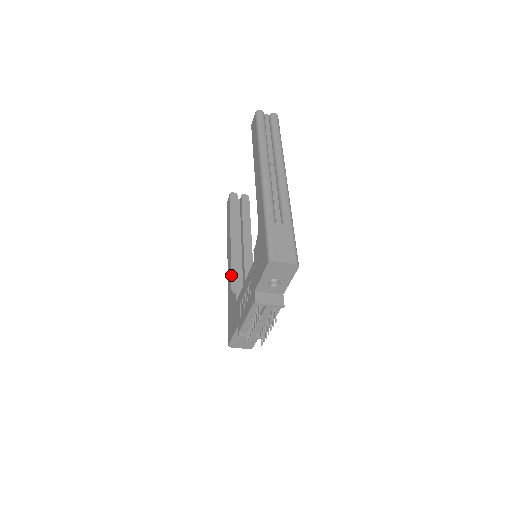
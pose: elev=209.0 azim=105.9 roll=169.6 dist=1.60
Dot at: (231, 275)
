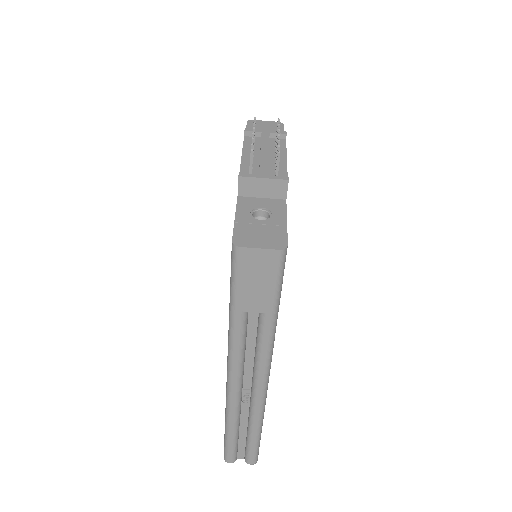
Dot at: occluded
